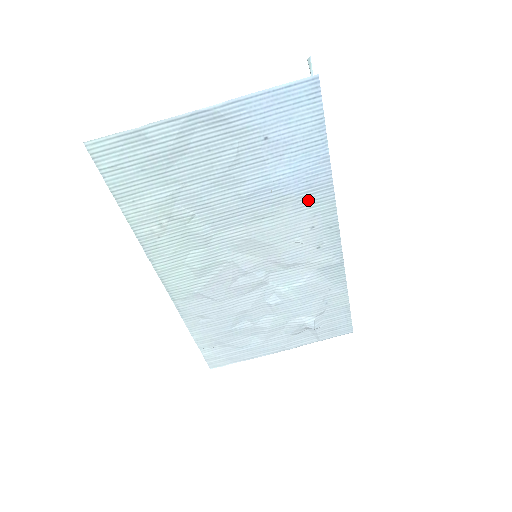
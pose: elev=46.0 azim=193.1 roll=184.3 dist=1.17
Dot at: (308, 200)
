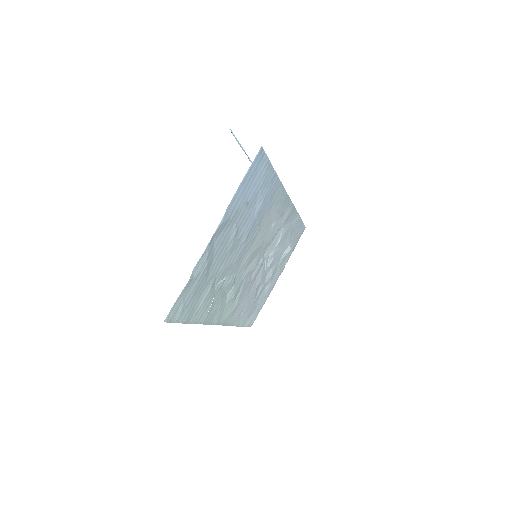
Dot at: (272, 203)
